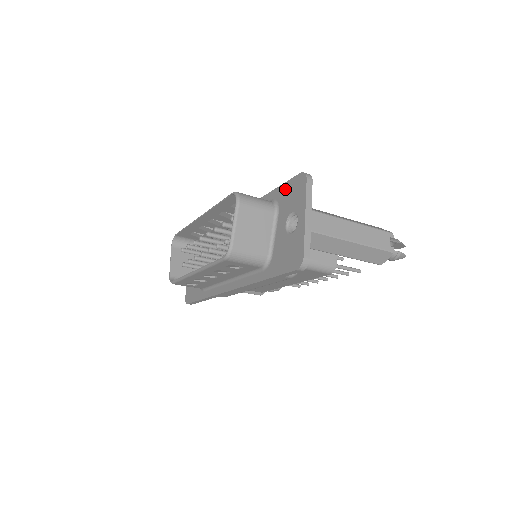
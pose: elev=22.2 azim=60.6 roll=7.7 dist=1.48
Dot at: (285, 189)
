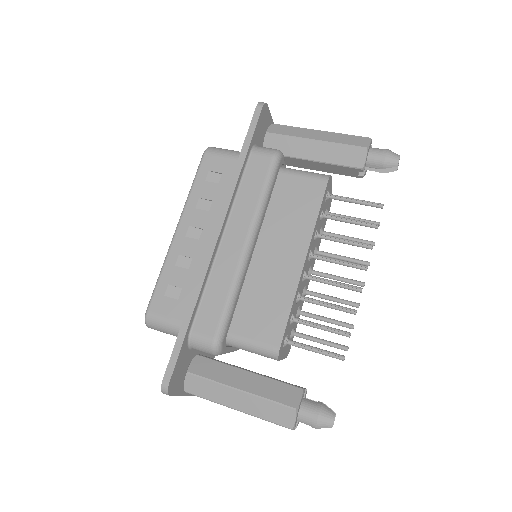
Dot at: occluded
